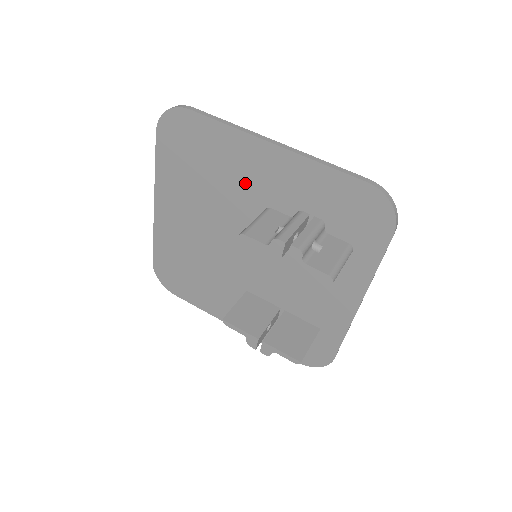
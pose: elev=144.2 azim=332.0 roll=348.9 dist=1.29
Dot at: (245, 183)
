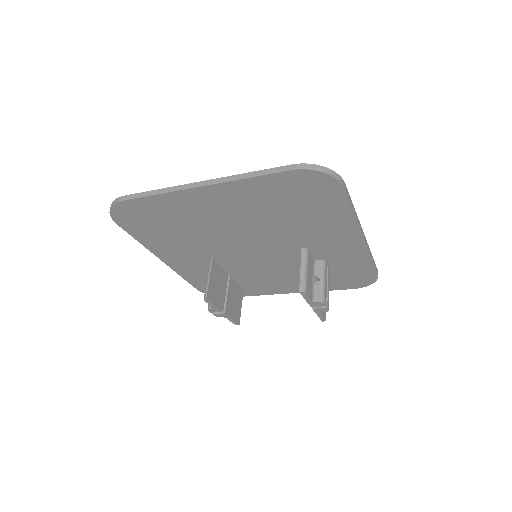
Dot at: (313, 234)
